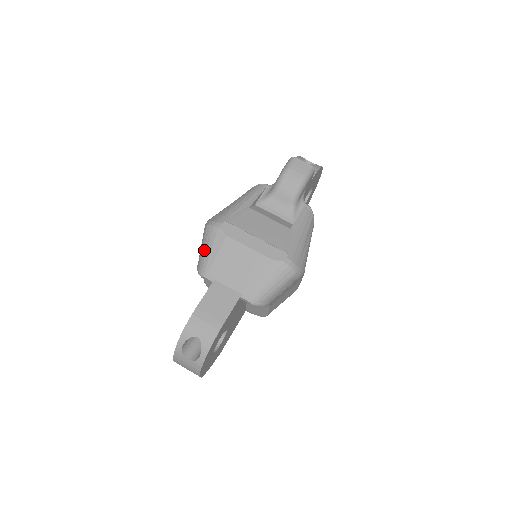
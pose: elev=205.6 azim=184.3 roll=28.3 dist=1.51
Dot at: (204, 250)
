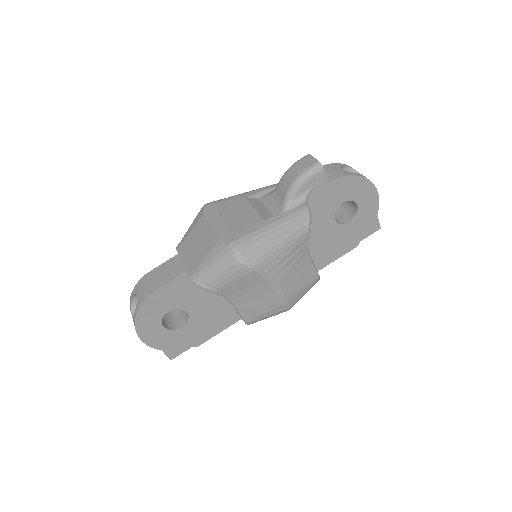
Dot at: occluded
